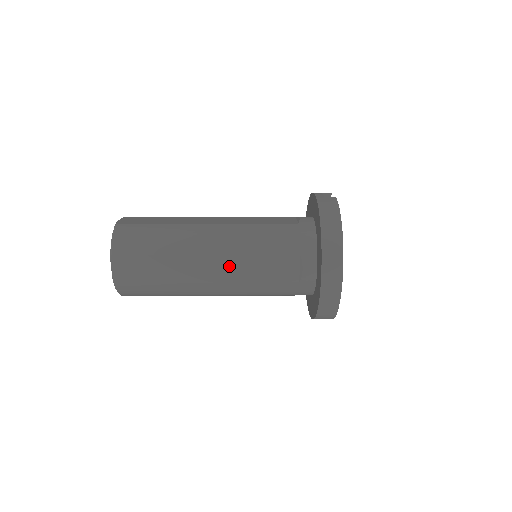
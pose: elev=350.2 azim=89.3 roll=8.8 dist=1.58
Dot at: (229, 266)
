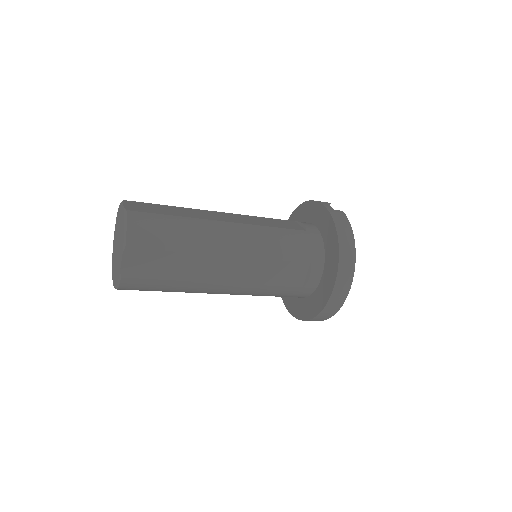
Dot at: (245, 268)
